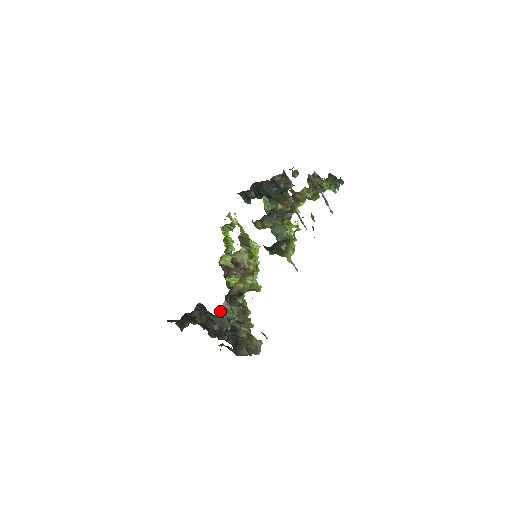
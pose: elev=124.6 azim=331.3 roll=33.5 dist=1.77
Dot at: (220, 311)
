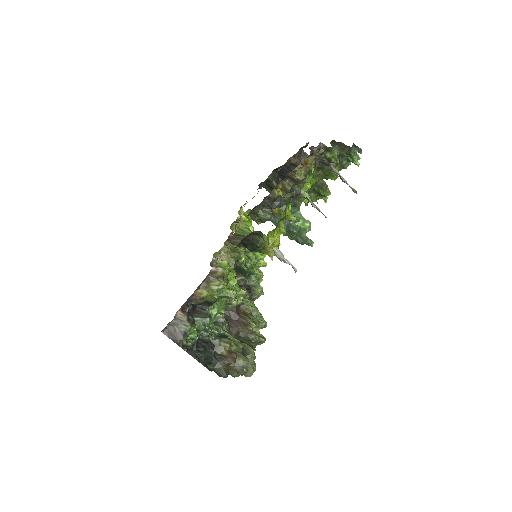
Dot at: (172, 323)
